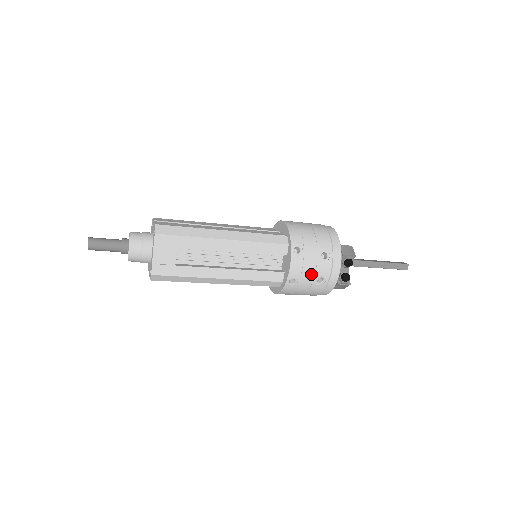
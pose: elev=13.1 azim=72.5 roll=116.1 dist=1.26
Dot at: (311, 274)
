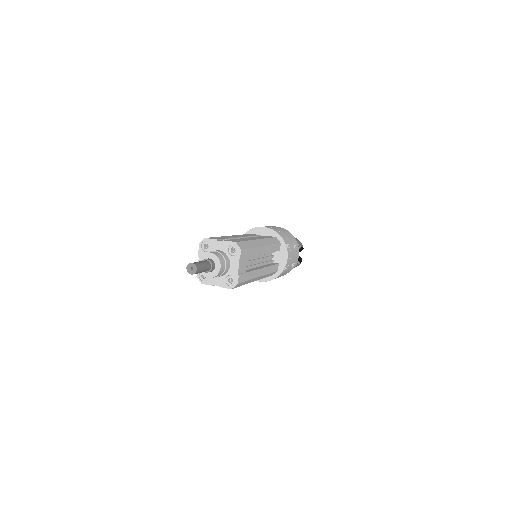
Dot at: (292, 261)
